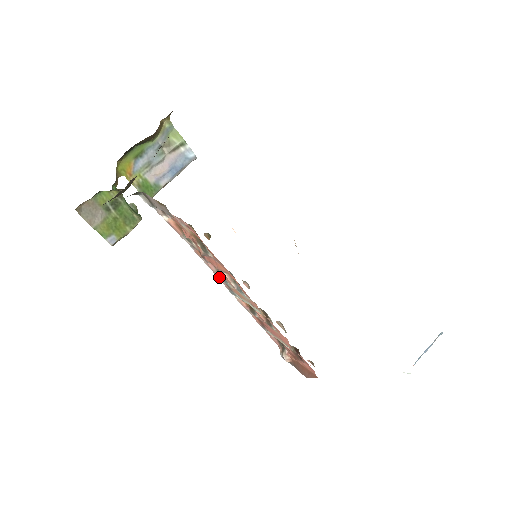
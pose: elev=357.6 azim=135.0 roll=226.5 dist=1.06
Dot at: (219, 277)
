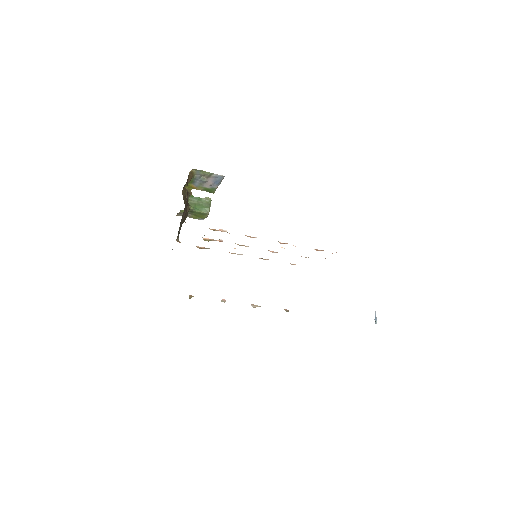
Dot at: occluded
